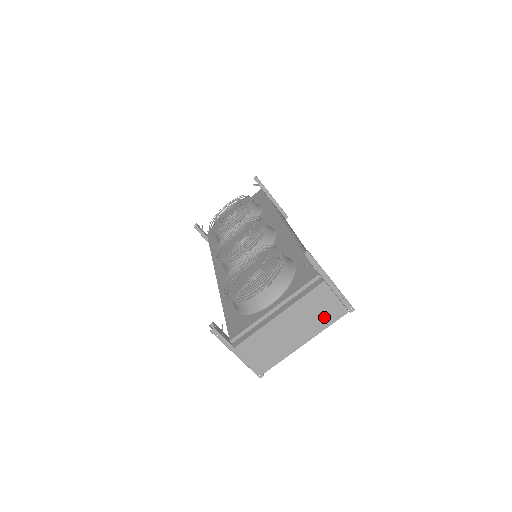
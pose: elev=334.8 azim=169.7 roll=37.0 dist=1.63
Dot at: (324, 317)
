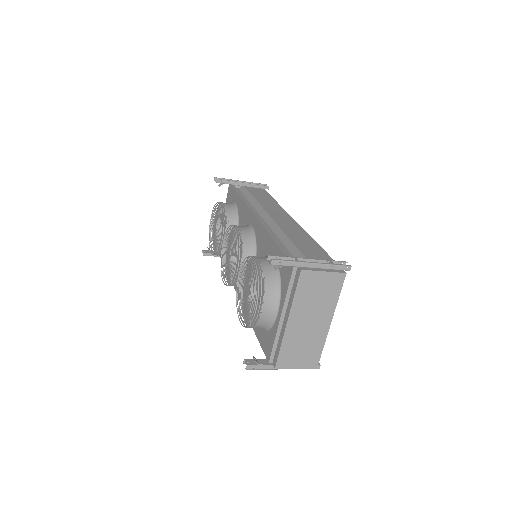
Dot at: (328, 293)
